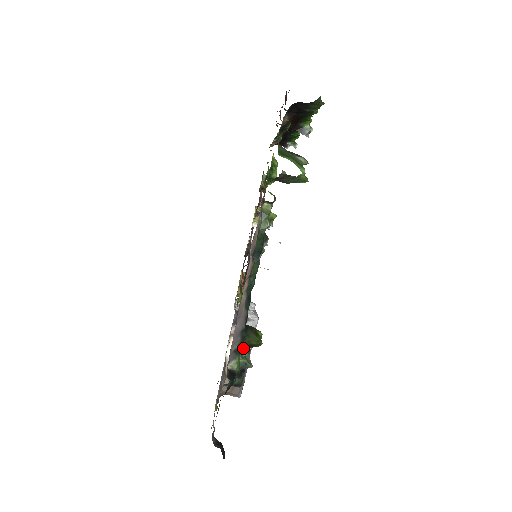
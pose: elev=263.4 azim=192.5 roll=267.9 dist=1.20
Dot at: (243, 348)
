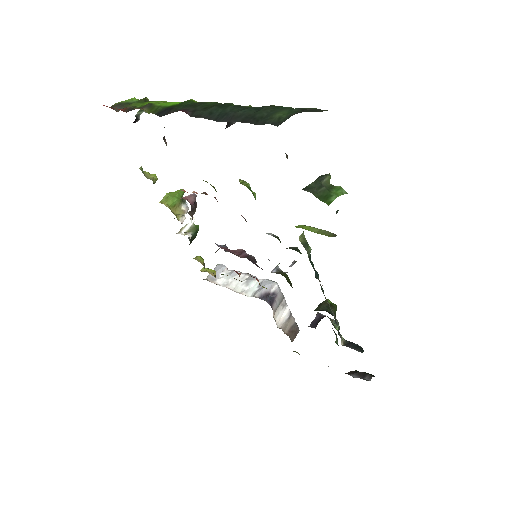
Dot at: (332, 323)
